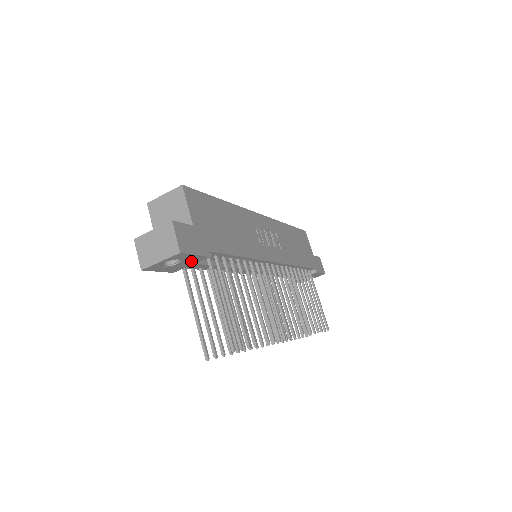
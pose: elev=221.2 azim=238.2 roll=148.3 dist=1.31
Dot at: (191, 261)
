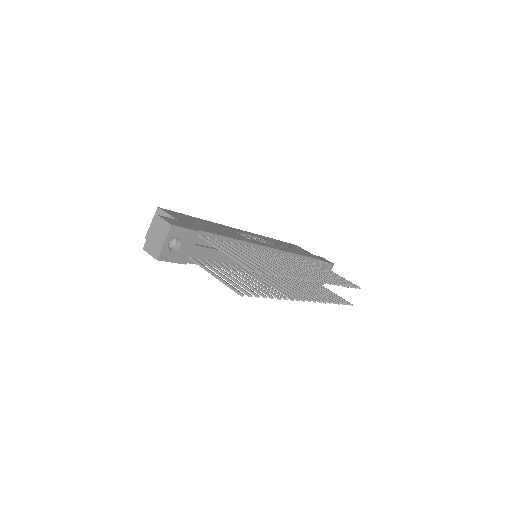
Dot at: (189, 241)
